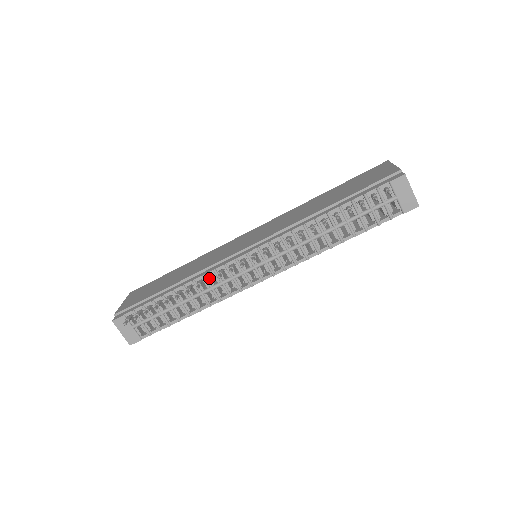
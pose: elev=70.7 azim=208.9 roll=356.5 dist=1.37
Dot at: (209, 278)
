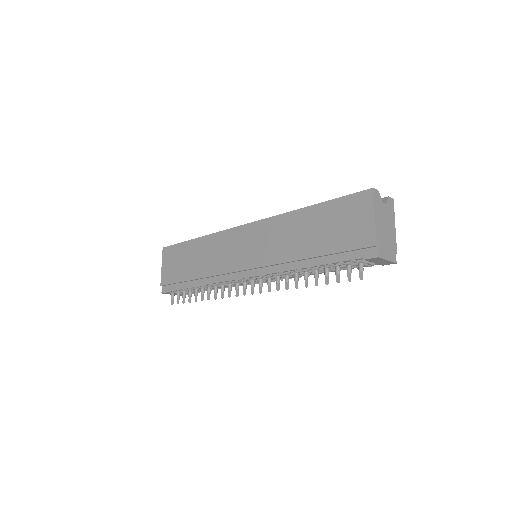
Dot at: (222, 292)
